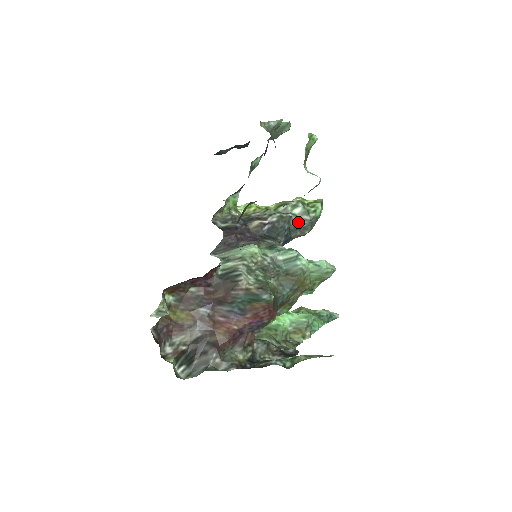
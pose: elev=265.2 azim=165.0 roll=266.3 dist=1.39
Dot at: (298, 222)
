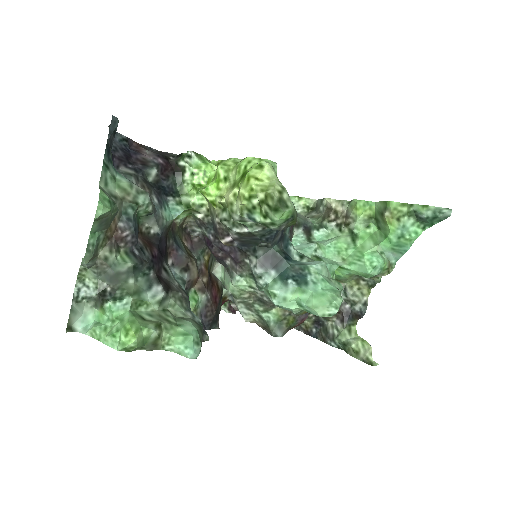
Dot at: (266, 228)
